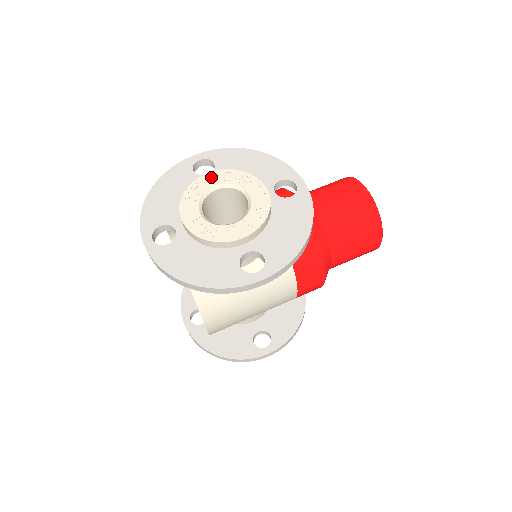
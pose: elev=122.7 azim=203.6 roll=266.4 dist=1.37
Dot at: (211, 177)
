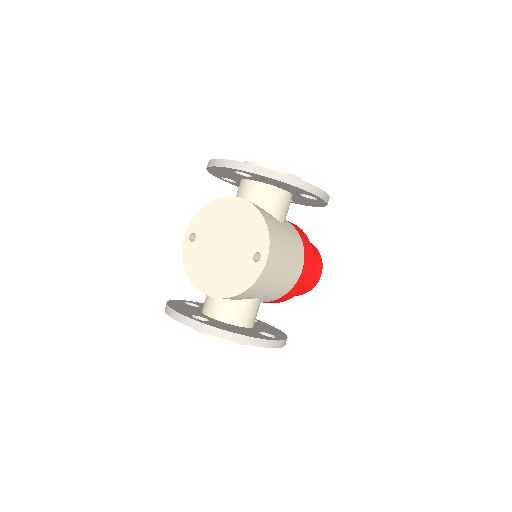
Dot at: occluded
